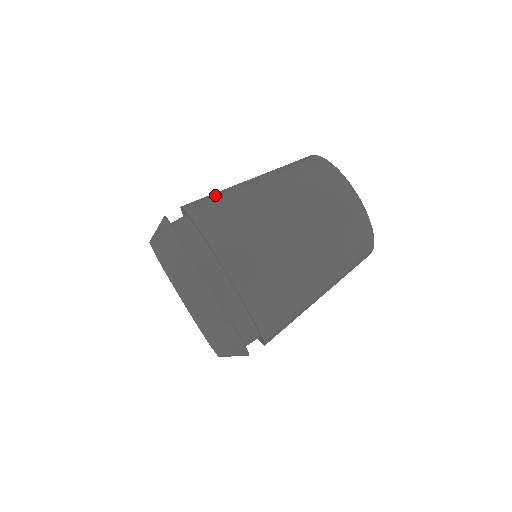
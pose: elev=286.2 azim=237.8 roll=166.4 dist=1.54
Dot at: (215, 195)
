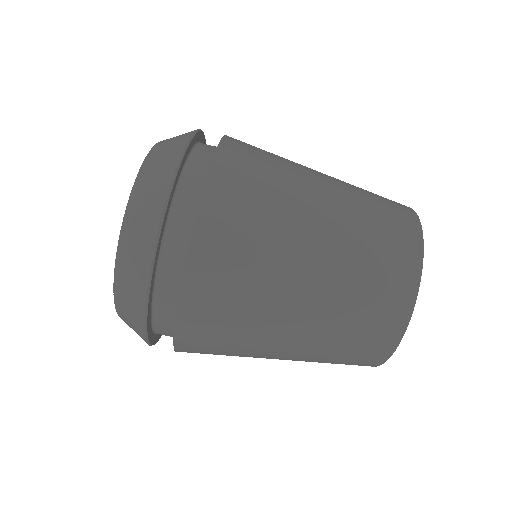
Dot at: occluded
